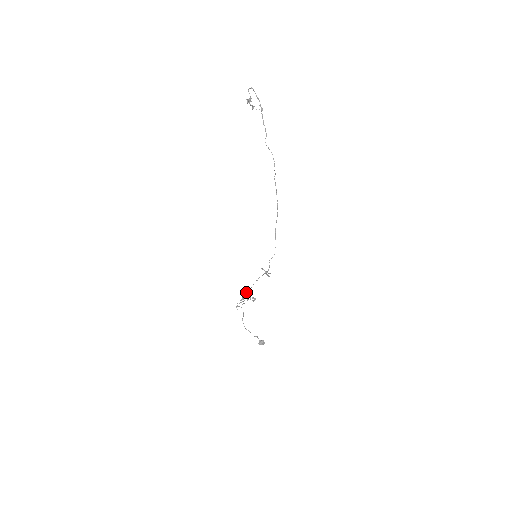
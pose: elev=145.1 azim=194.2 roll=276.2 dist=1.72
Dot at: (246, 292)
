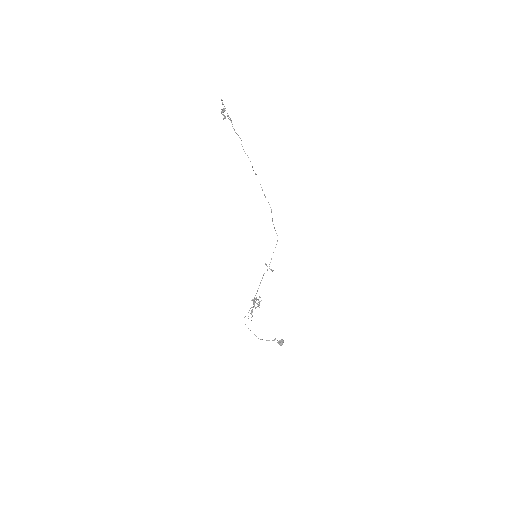
Dot at: occluded
